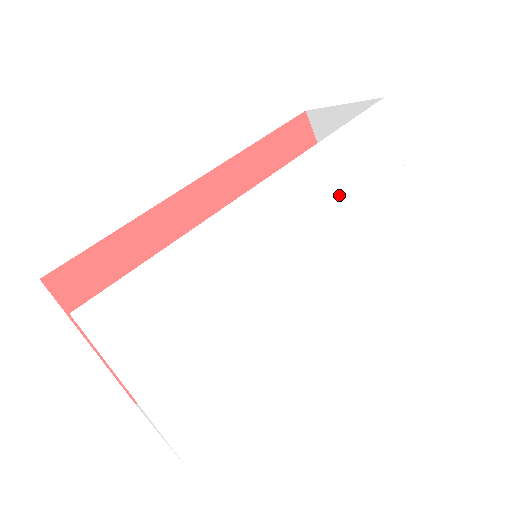
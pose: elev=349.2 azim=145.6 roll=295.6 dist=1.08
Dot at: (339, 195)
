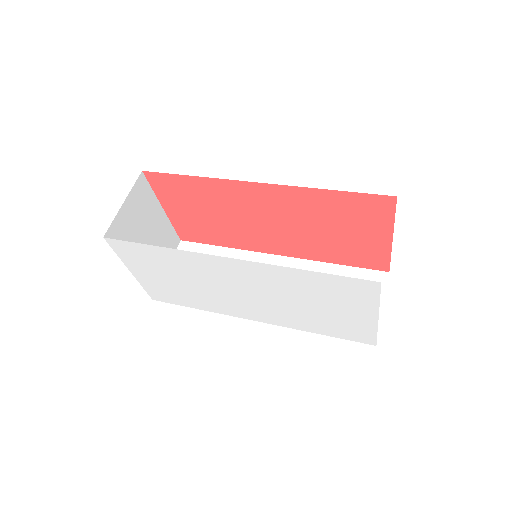
Dot at: (298, 292)
